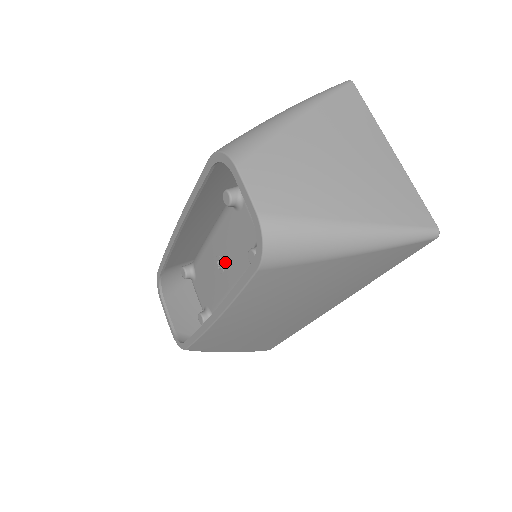
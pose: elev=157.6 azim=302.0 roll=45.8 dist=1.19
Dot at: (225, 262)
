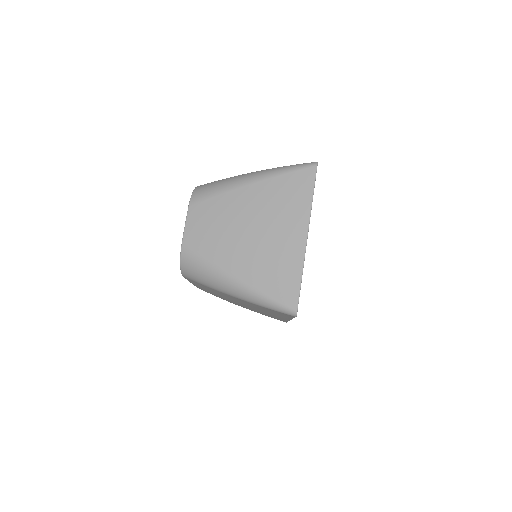
Dot at: occluded
